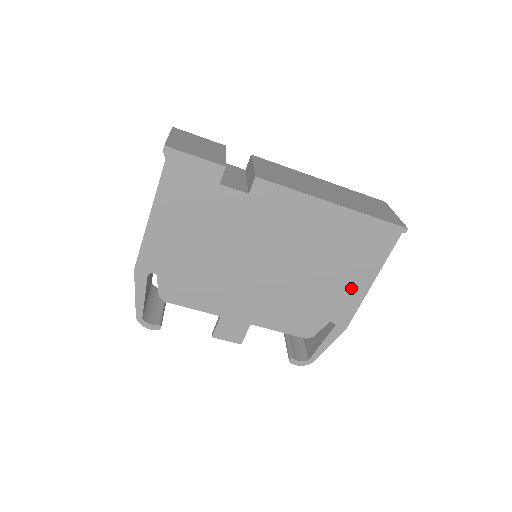
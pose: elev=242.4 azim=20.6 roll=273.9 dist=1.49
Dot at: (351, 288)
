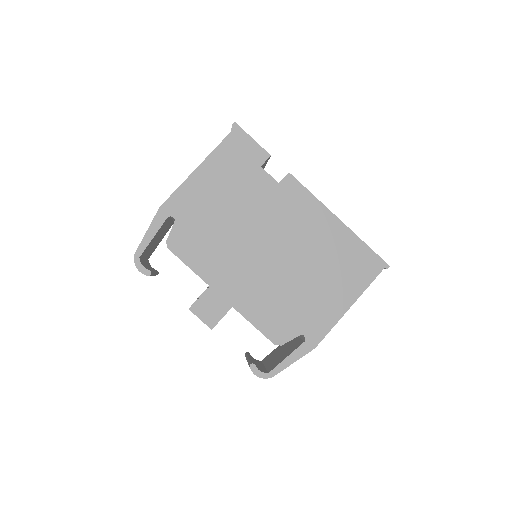
Dot at: (331, 305)
